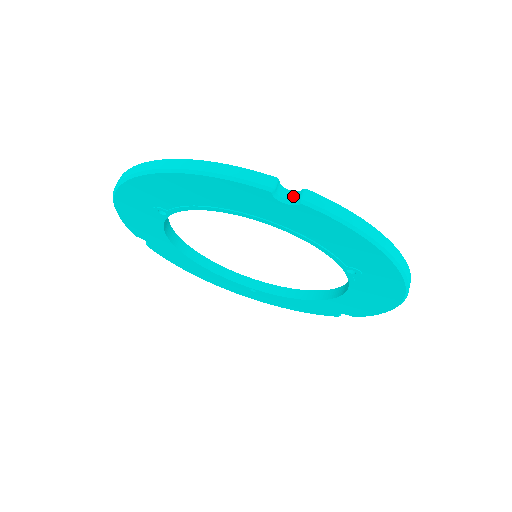
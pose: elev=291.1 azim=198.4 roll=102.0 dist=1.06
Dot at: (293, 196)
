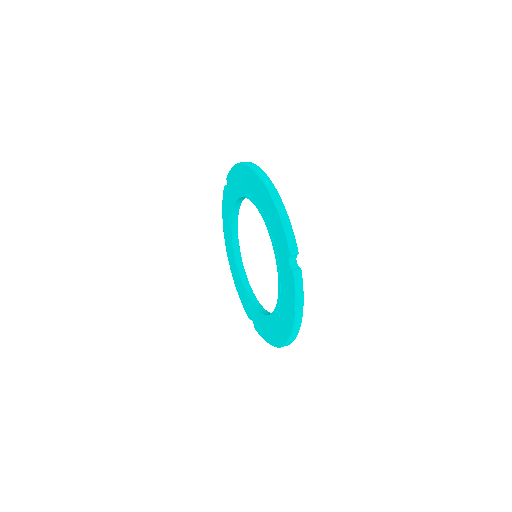
Dot at: (295, 265)
